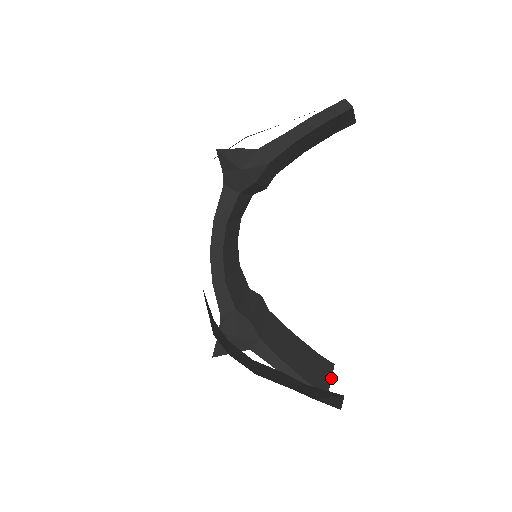
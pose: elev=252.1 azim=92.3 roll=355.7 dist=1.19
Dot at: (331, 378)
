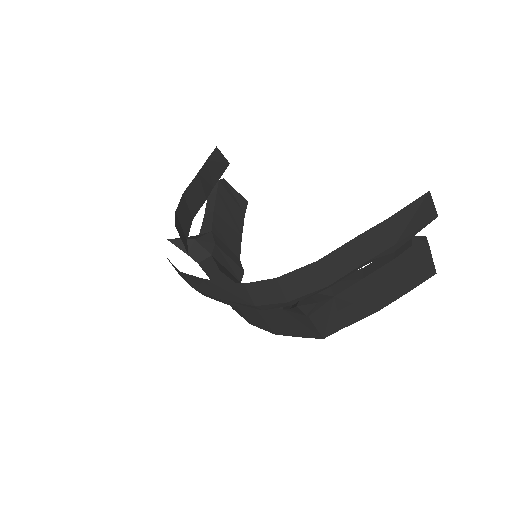
Dot at: occluded
